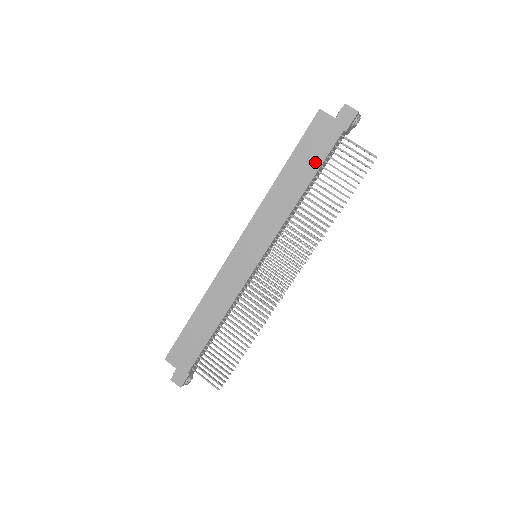
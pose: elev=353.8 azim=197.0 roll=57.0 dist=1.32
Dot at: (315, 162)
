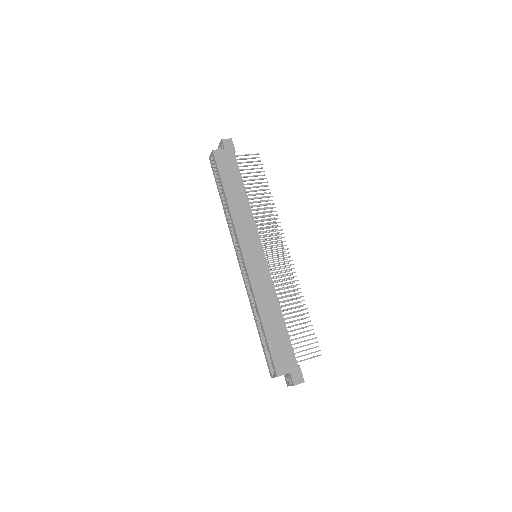
Dot at: (237, 176)
